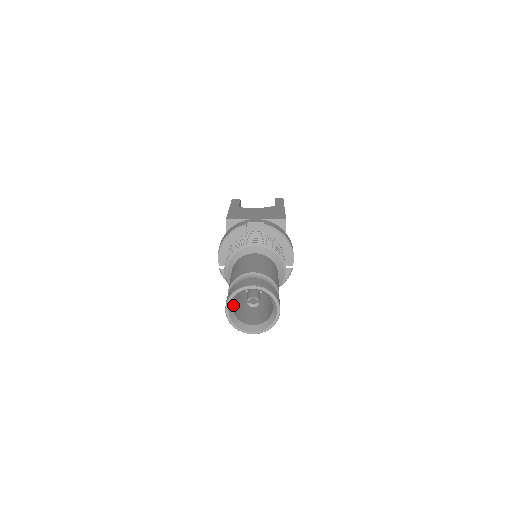
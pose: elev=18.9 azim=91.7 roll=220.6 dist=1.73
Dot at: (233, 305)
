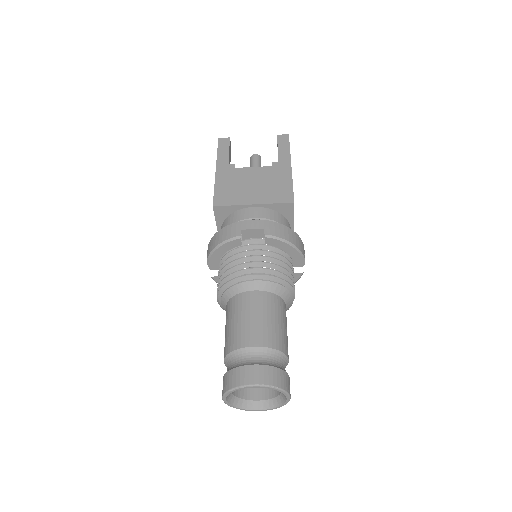
Dot at: occluded
